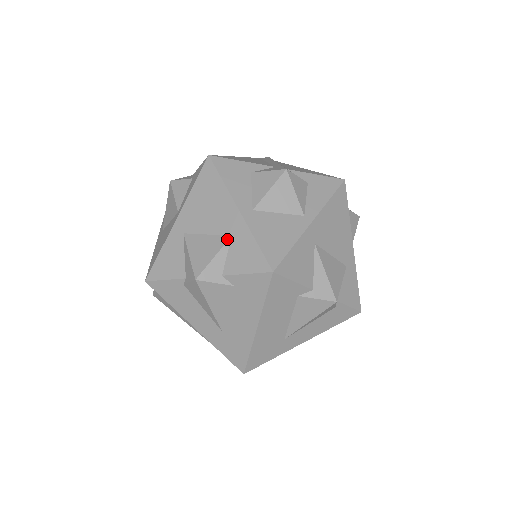
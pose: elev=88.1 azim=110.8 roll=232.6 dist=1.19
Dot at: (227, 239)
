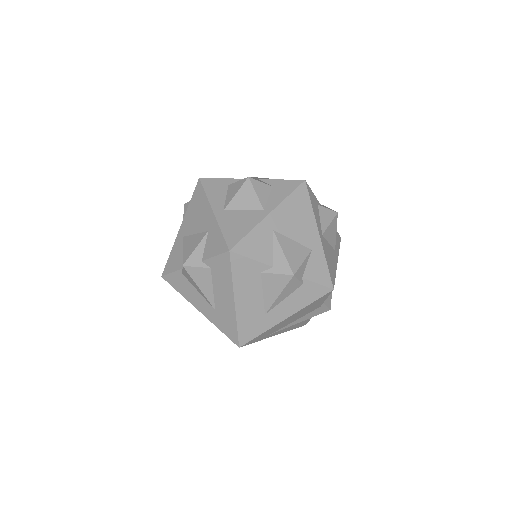
Dot at: (205, 234)
